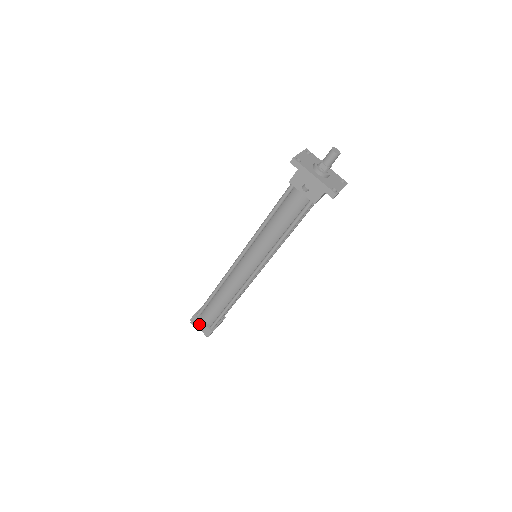
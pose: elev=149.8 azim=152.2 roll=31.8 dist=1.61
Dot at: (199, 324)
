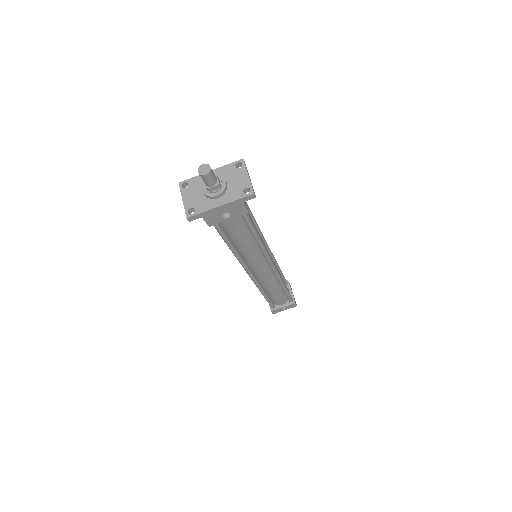
Dot at: (281, 309)
